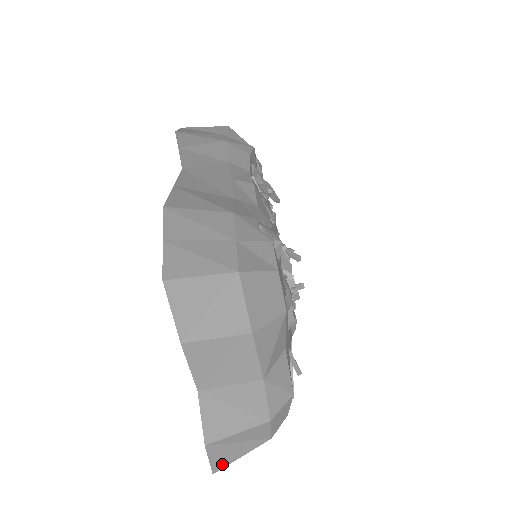
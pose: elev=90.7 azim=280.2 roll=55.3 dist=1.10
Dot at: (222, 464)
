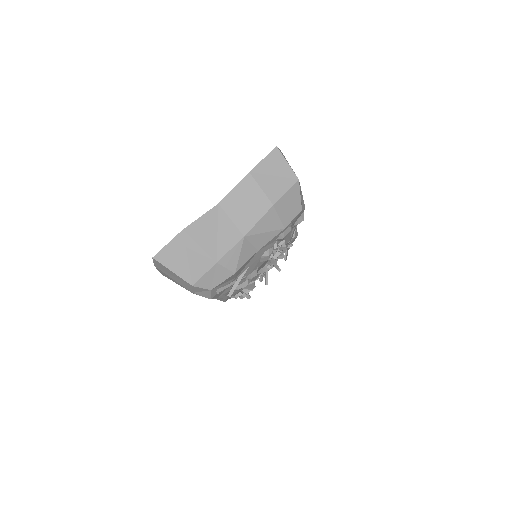
Dot at: (164, 259)
